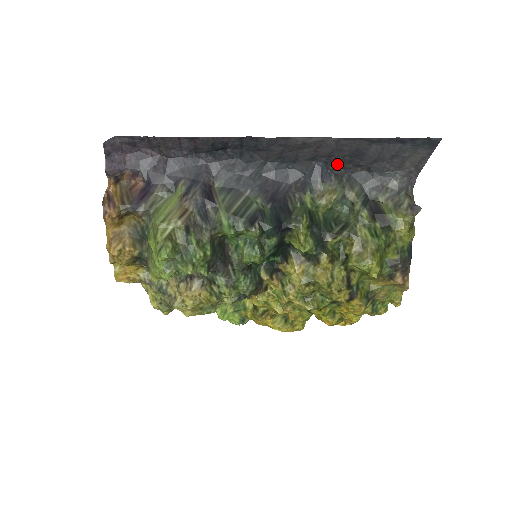
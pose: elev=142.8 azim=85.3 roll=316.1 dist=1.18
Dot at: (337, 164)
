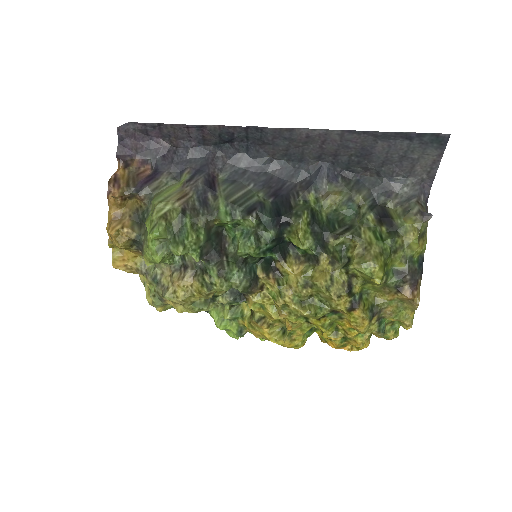
Dot at: (345, 166)
